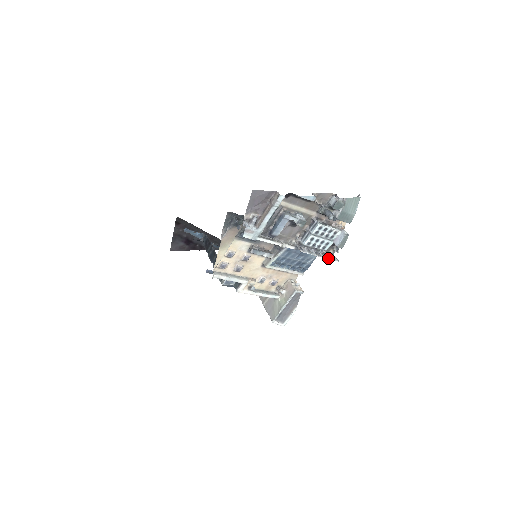
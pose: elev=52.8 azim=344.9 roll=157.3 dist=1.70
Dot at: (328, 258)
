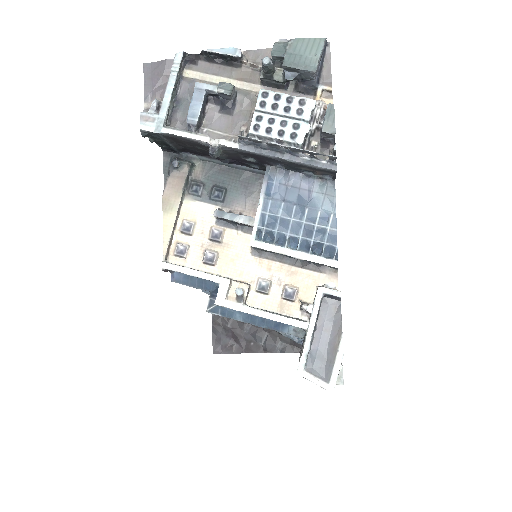
Dot at: (306, 150)
